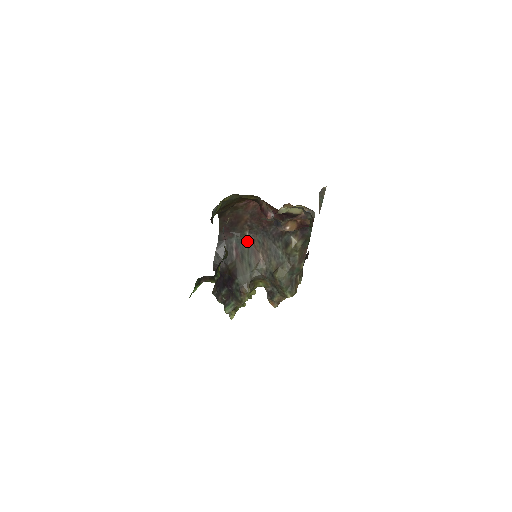
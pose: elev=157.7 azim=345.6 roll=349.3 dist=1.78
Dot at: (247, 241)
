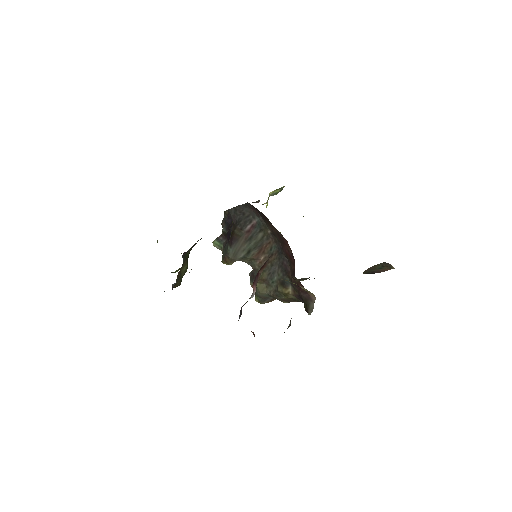
Dot at: (265, 234)
